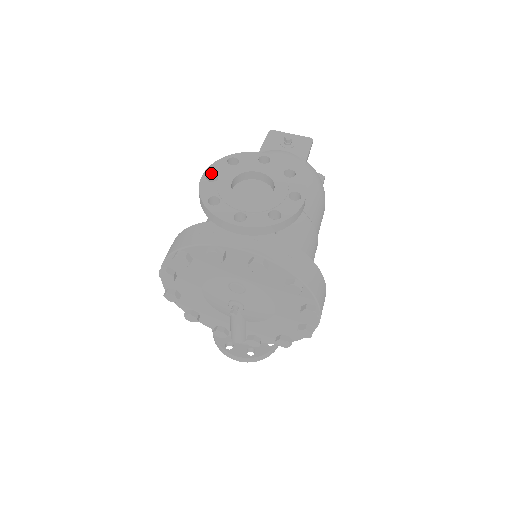
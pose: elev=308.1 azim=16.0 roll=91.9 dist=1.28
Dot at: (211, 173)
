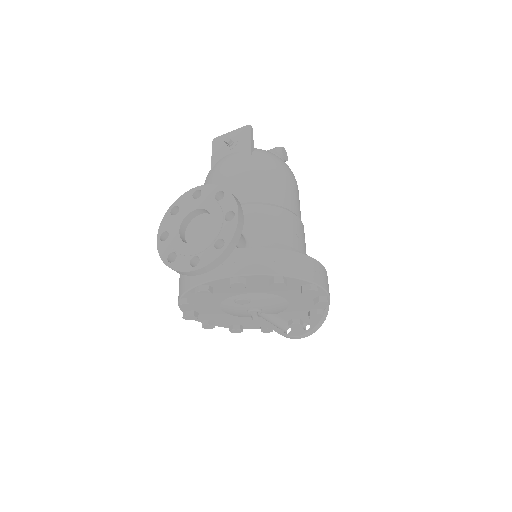
Dot at: (162, 232)
